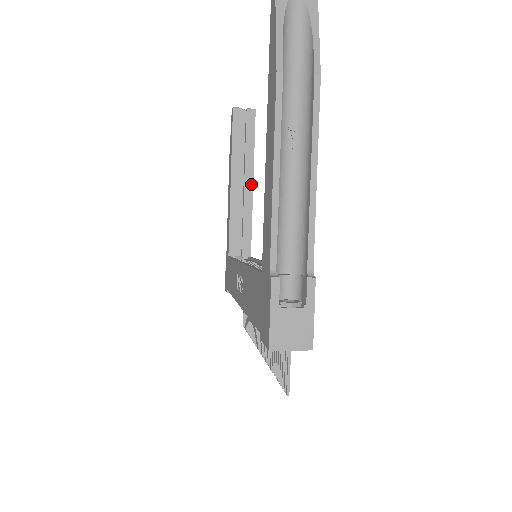
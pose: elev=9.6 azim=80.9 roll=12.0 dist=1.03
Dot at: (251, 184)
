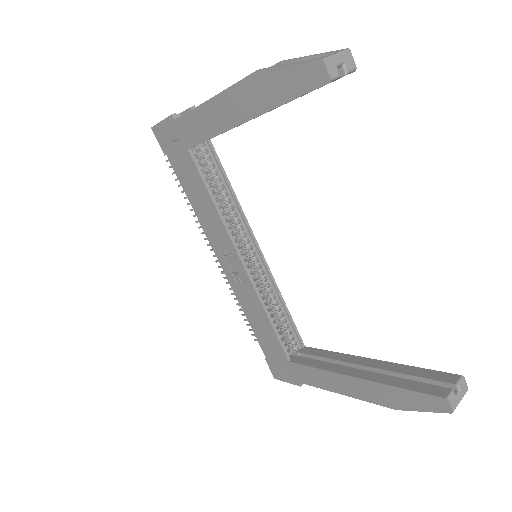
Dot at: occluded
